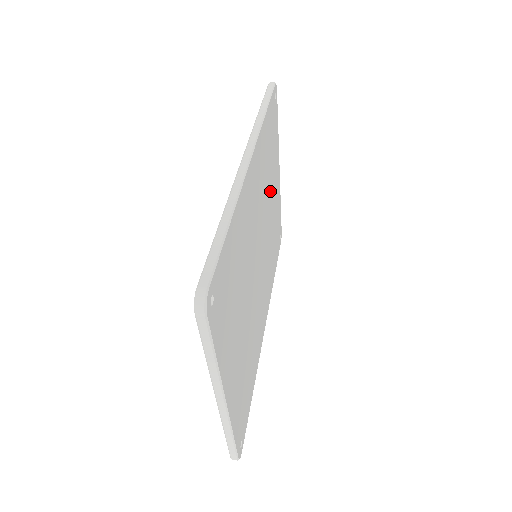
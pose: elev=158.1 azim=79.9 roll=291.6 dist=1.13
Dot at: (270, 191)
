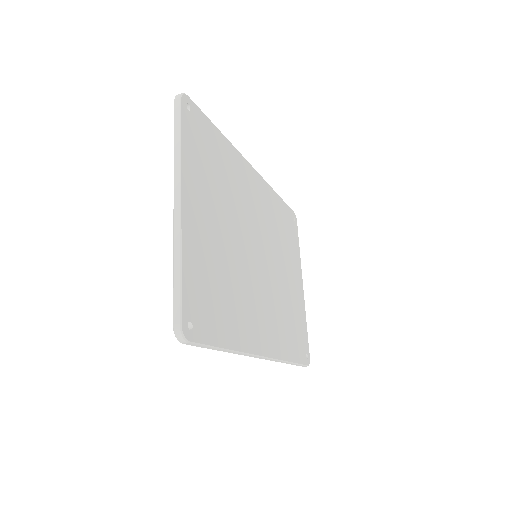
Dot at: (283, 258)
